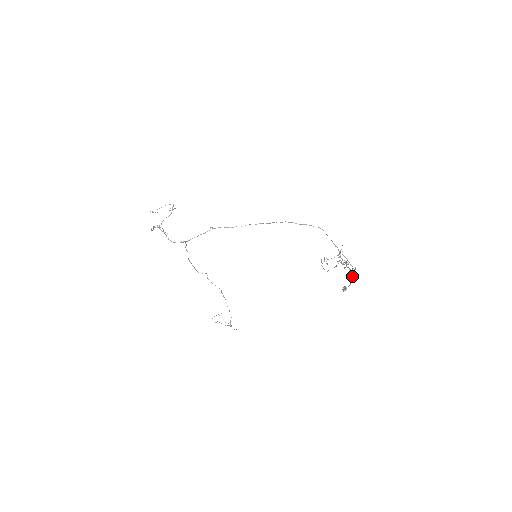
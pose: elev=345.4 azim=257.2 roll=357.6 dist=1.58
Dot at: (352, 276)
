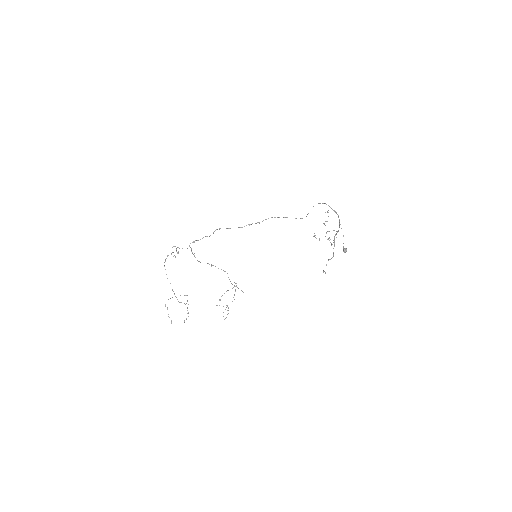
Dot at: occluded
